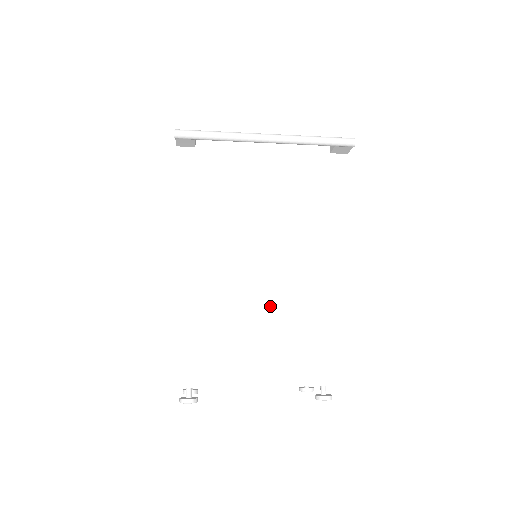
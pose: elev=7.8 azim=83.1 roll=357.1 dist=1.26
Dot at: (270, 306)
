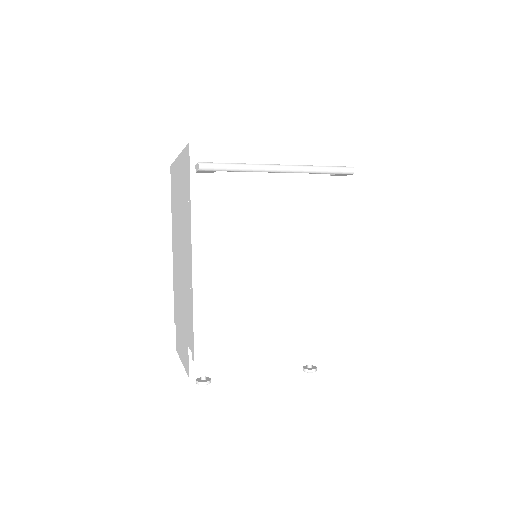
Dot at: (279, 314)
